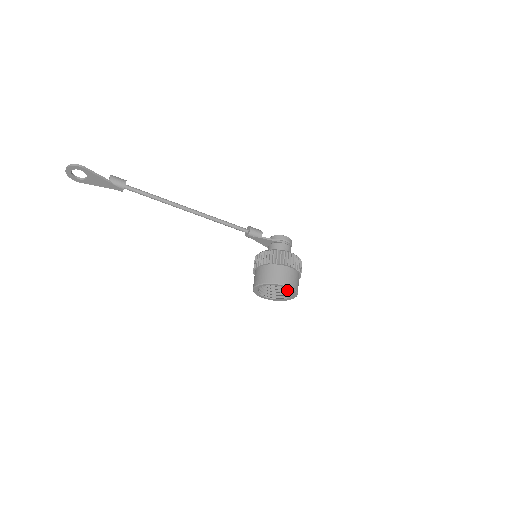
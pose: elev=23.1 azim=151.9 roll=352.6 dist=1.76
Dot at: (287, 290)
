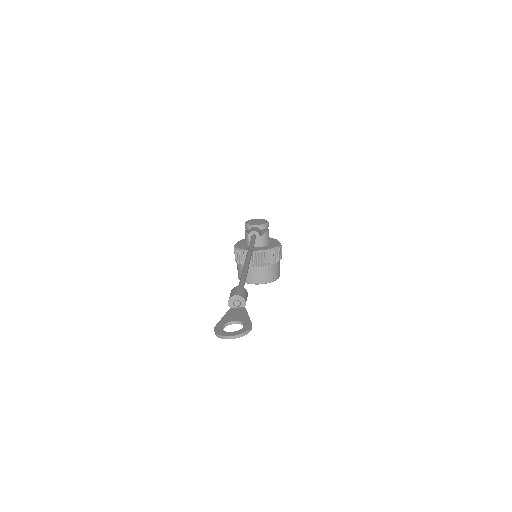
Dot at: occluded
